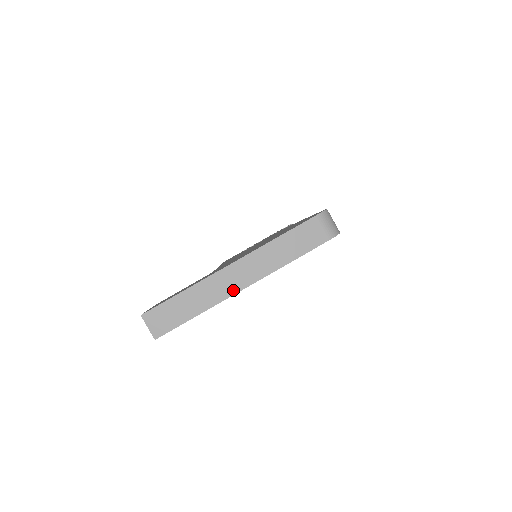
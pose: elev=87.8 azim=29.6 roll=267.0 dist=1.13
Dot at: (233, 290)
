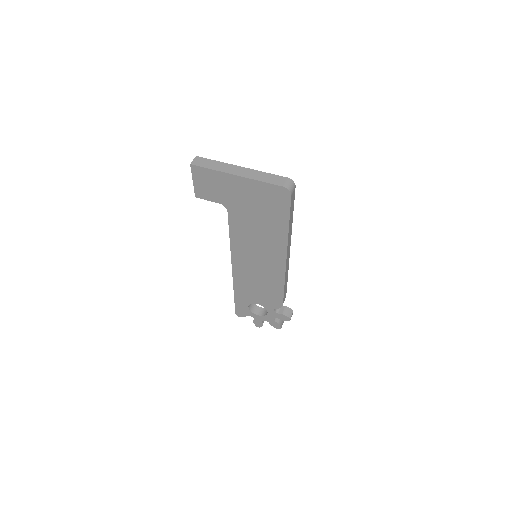
Dot at: (233, 173)
